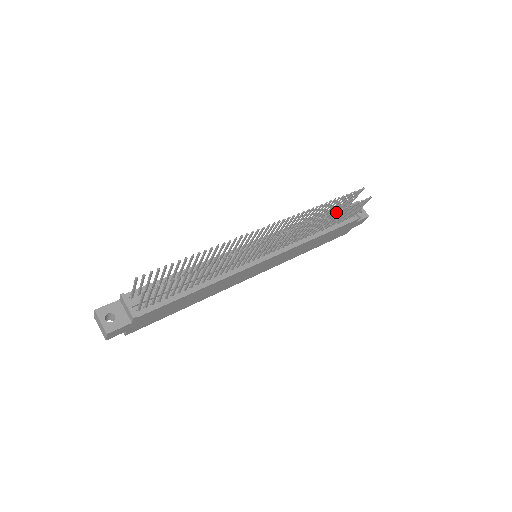
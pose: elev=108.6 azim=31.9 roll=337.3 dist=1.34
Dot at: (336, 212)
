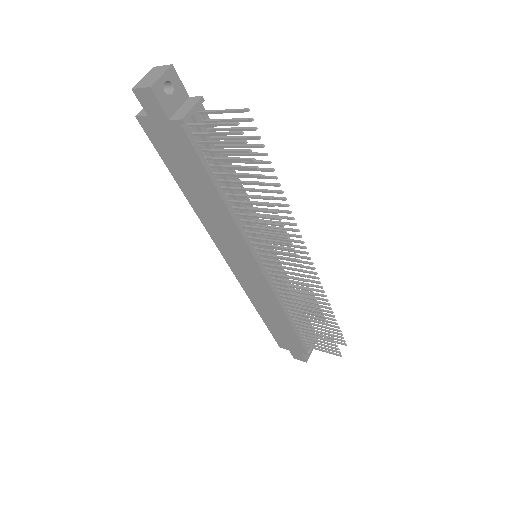
Dot at: (326, 326)
